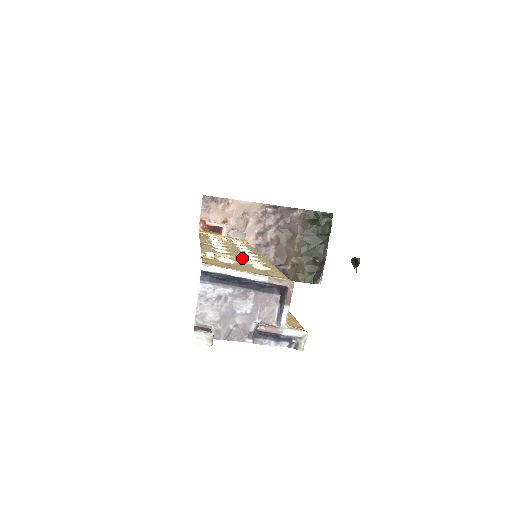
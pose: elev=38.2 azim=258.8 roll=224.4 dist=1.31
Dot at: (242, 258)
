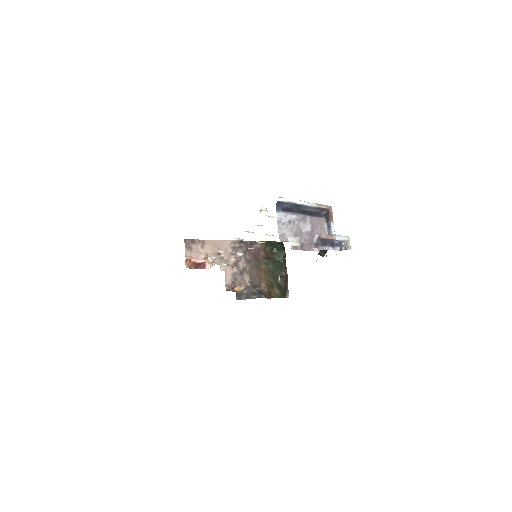
Dot at: occluded
